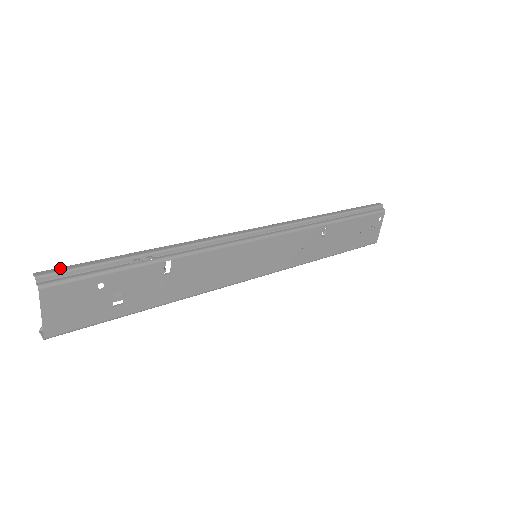
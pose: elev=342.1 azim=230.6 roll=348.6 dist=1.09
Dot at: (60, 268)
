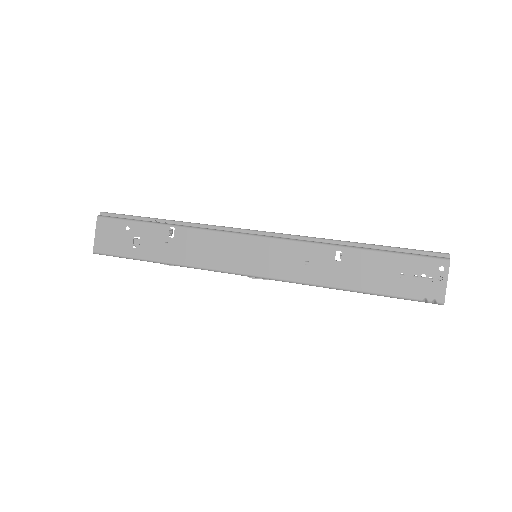
Dot at: (115, 213)
